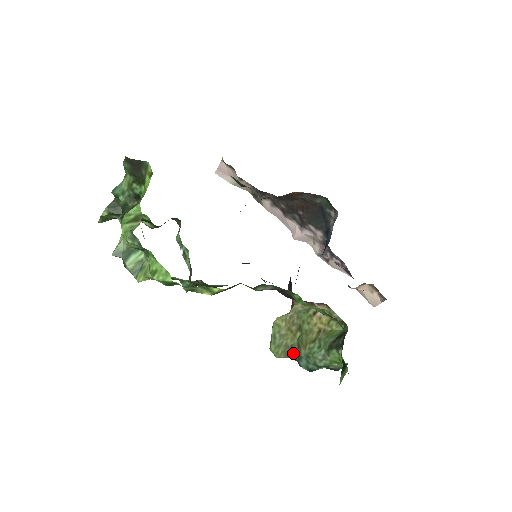
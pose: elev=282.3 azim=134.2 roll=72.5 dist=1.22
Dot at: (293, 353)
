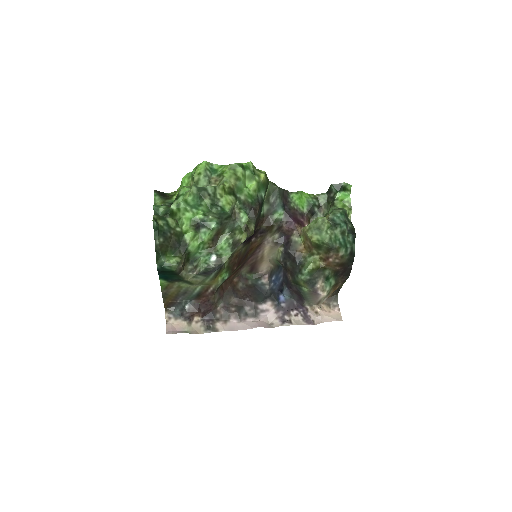
Dot at: occluded
